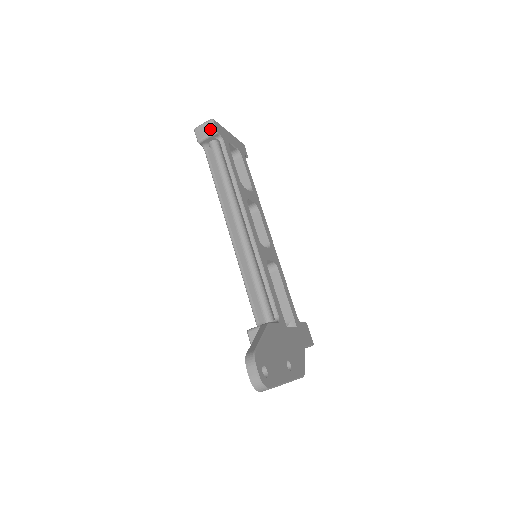
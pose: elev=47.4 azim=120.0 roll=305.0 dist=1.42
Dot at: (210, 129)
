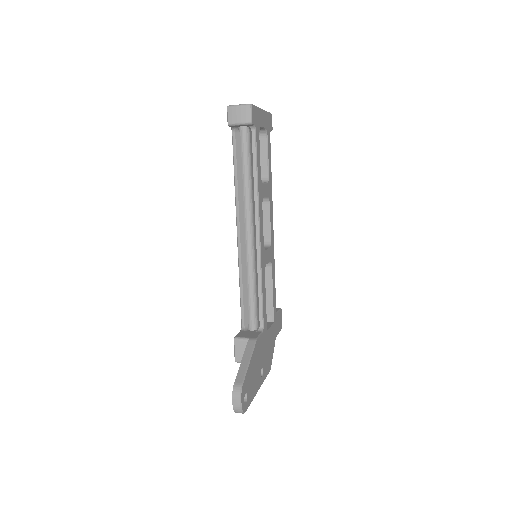
Dot at: (245, 117)
